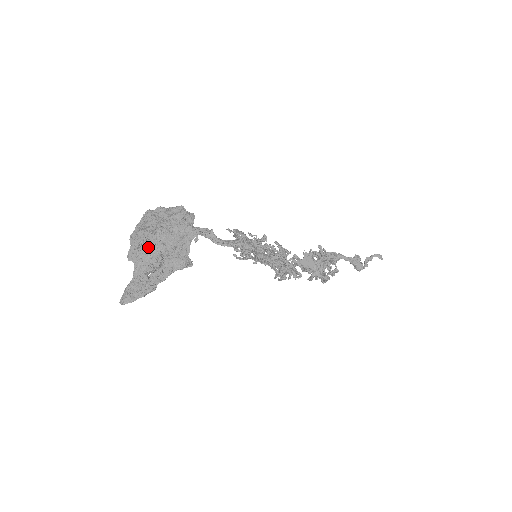
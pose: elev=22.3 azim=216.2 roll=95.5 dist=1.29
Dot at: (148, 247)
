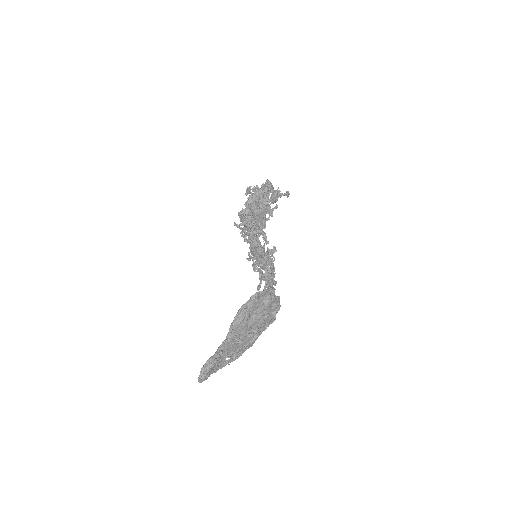
Dot at: (243, 343)
